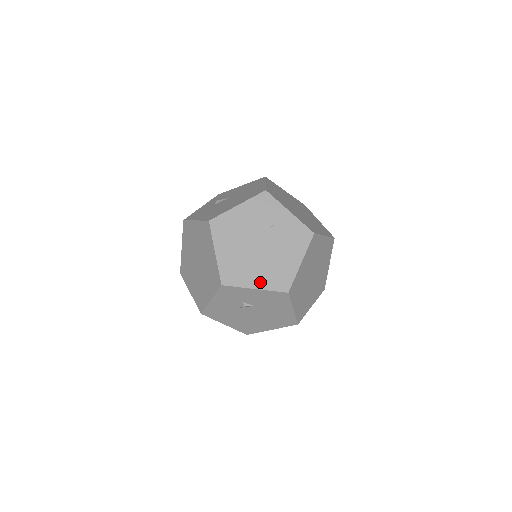
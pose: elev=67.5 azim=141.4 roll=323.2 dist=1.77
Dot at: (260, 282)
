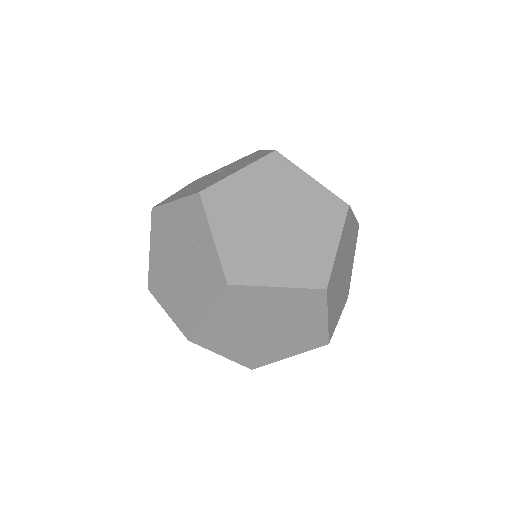
Dot at: (171, 309)
